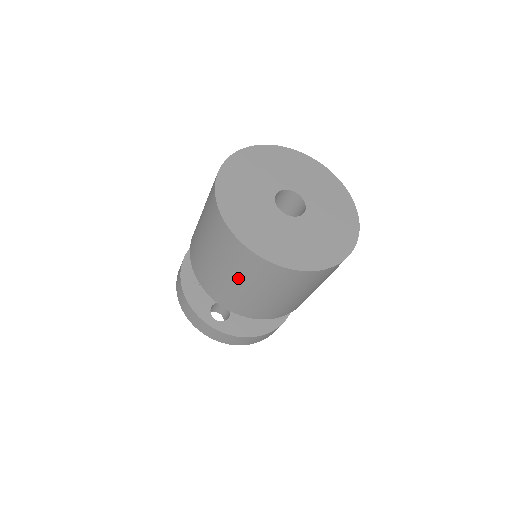
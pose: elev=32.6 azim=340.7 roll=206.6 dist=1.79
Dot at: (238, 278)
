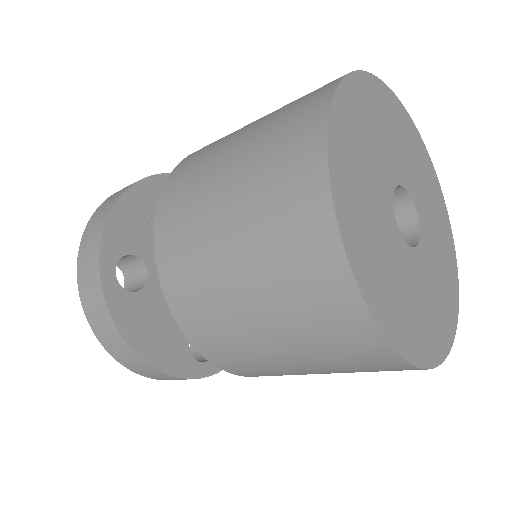
Dot at: (240, 219)
